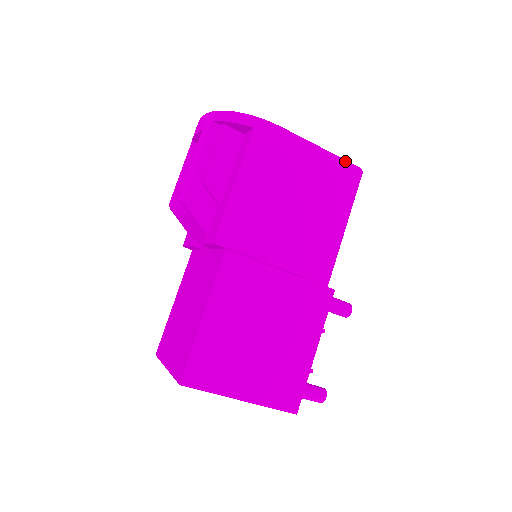
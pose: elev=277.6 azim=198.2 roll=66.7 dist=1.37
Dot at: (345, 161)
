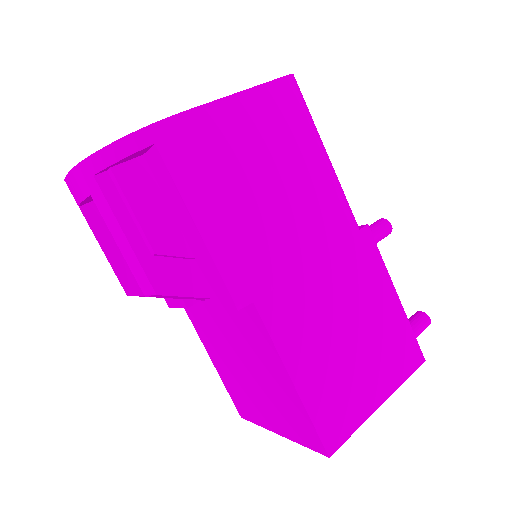
Dot at: (272, 82)
